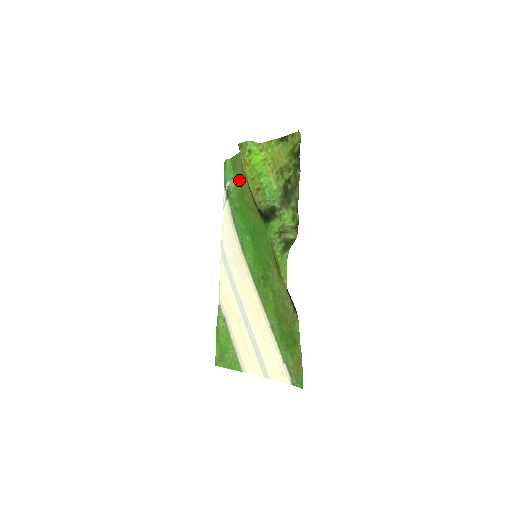
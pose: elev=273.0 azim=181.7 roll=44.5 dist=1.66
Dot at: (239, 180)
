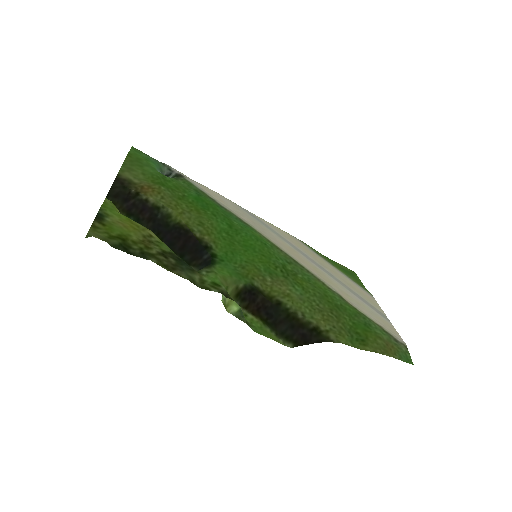
Dot at: (159, 181)
